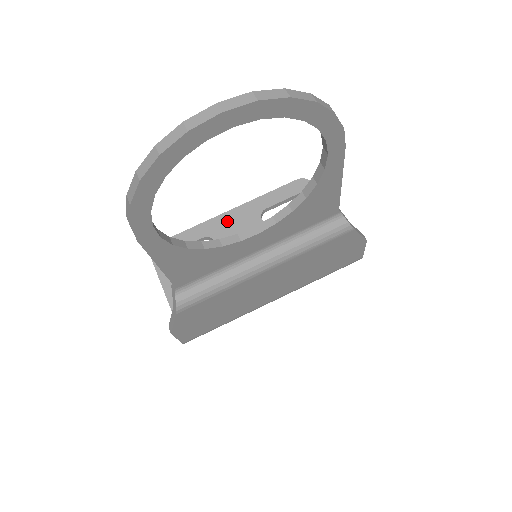
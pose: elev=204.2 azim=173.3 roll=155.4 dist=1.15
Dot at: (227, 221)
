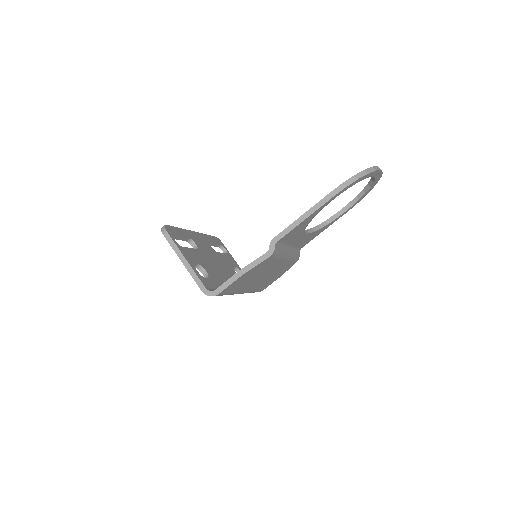
Dot at: (196, 237)
